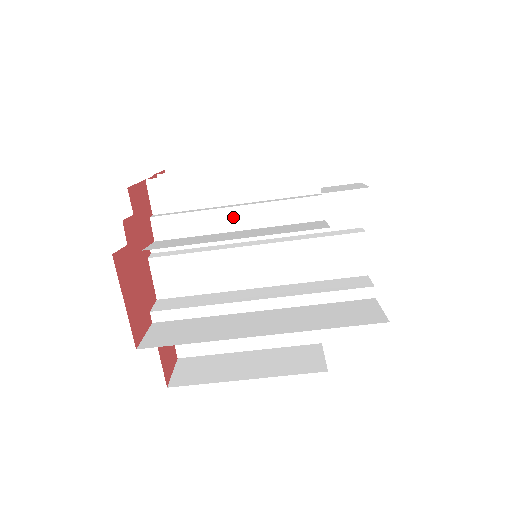
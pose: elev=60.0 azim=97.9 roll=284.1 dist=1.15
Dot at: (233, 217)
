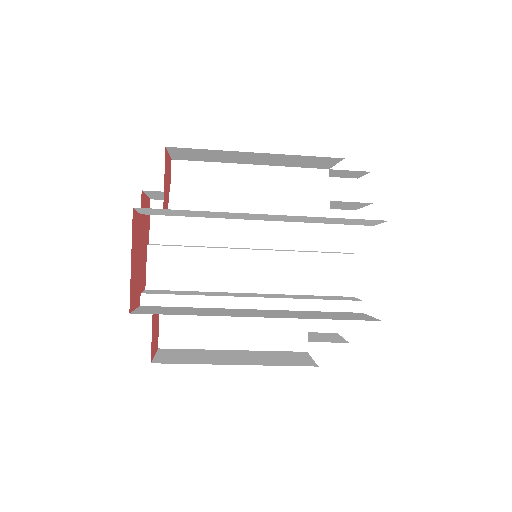
Dot at: (247, 206)
